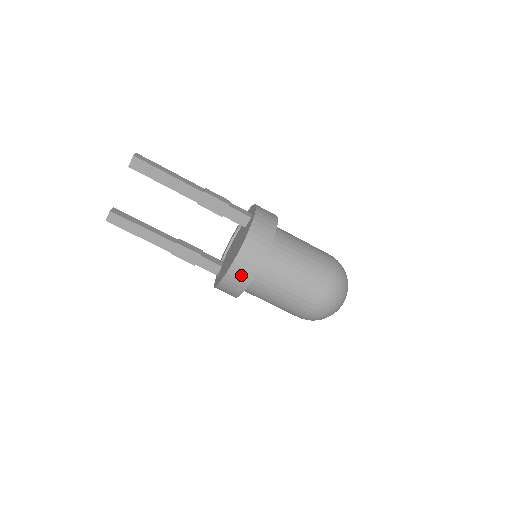
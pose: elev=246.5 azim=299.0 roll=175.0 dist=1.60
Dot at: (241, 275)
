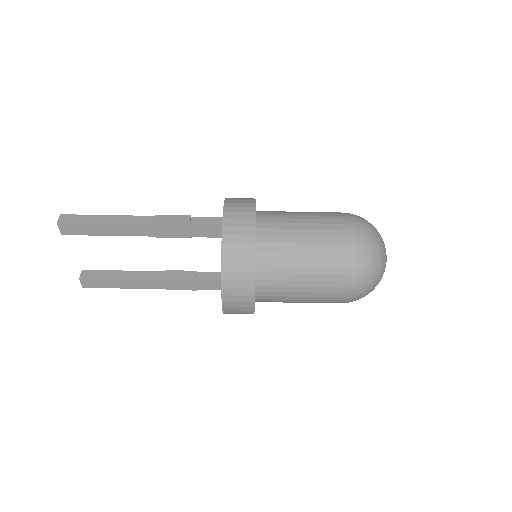
Dot at: (239, 303)
